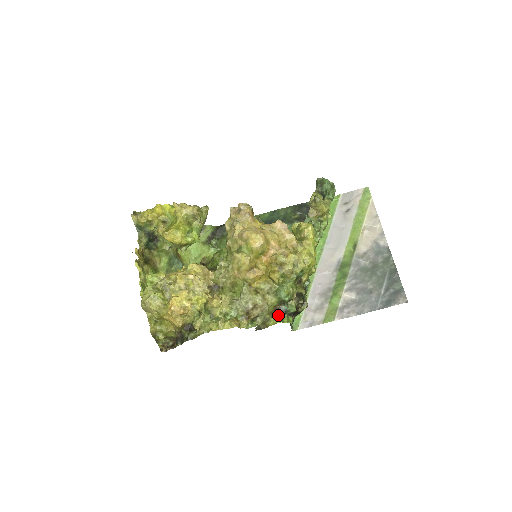
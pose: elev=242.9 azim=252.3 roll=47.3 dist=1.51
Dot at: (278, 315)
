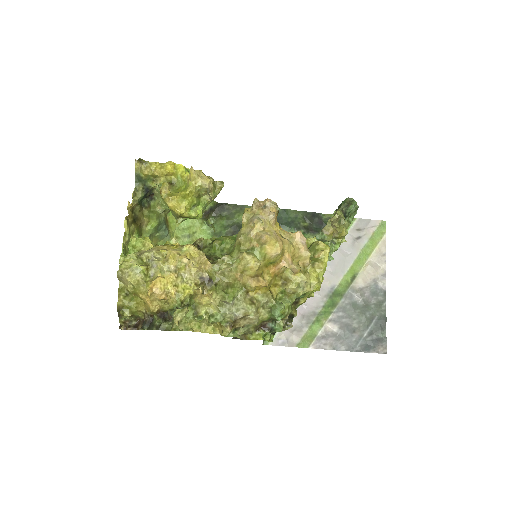
Dot at: (262, 331)
